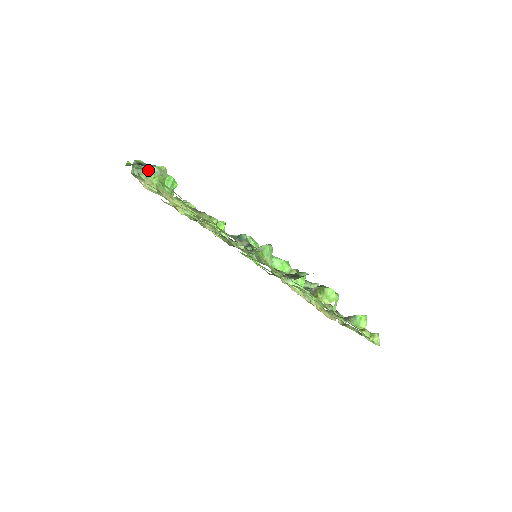
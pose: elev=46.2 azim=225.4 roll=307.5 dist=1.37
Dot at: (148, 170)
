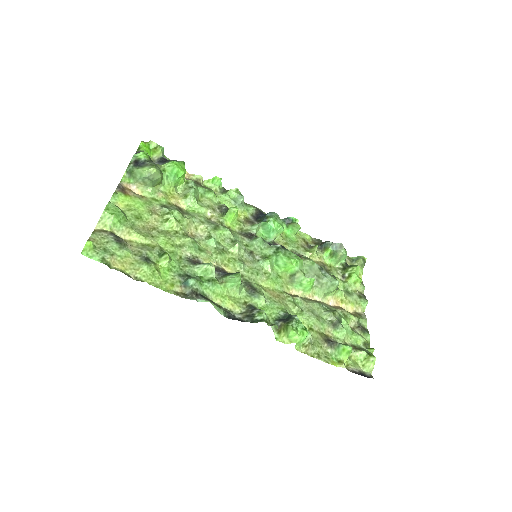
Dot at: (139, 174)
